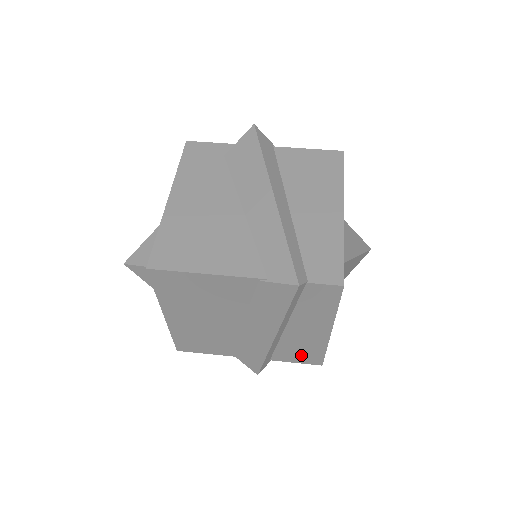
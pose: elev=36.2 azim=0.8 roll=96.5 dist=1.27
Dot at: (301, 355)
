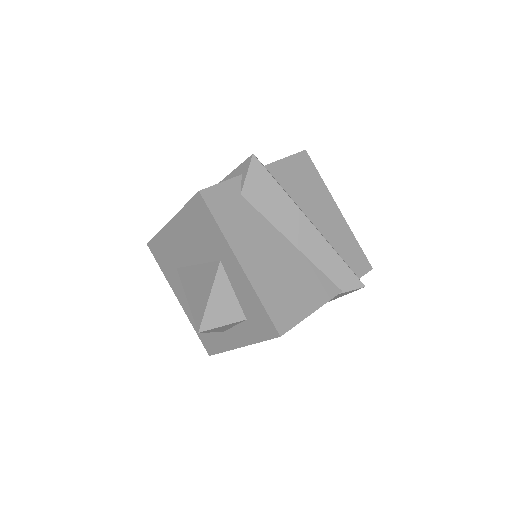
Dot at: occluded
